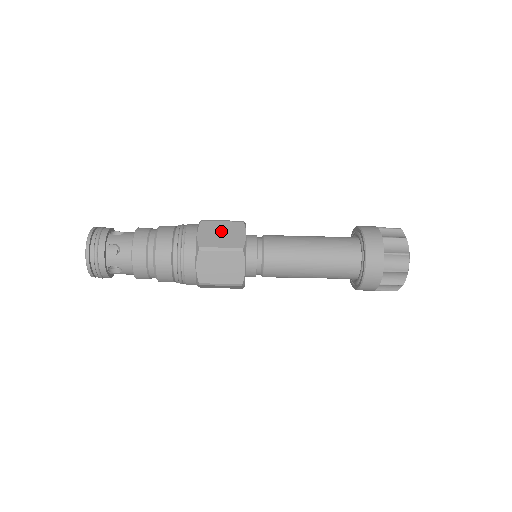
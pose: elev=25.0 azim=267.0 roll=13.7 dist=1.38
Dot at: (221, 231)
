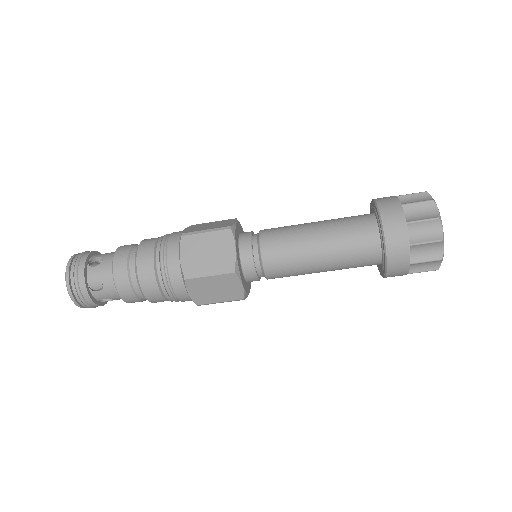
Dot at: (206, 248)
